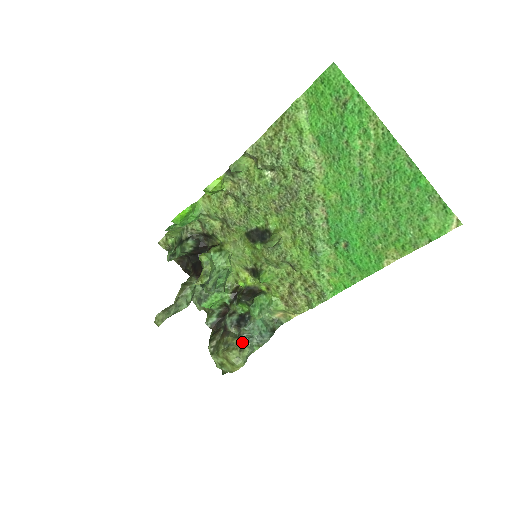
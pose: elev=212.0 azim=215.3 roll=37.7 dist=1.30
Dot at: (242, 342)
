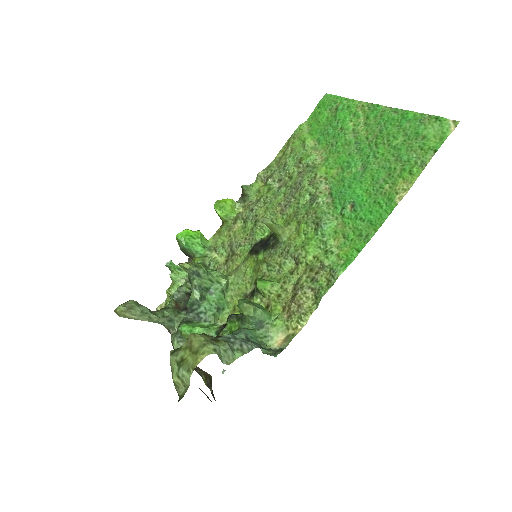
Dot at: (219, 339)
